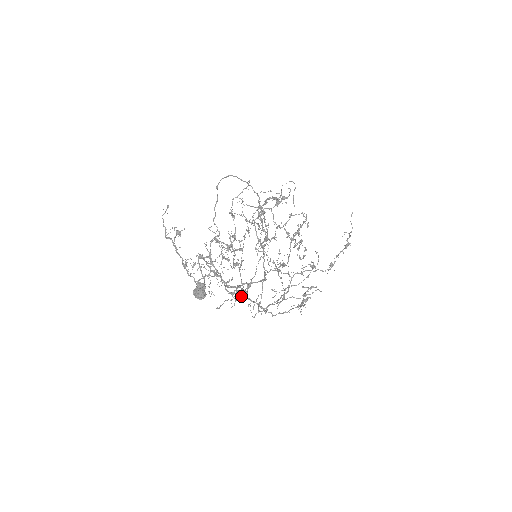
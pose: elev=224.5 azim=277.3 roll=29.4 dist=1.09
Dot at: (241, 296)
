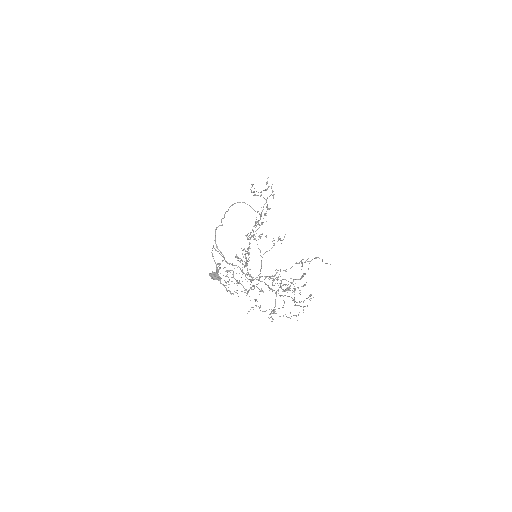
Dot at: occluded
